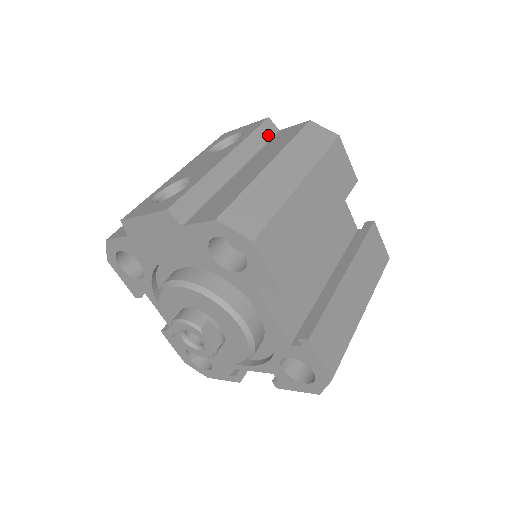
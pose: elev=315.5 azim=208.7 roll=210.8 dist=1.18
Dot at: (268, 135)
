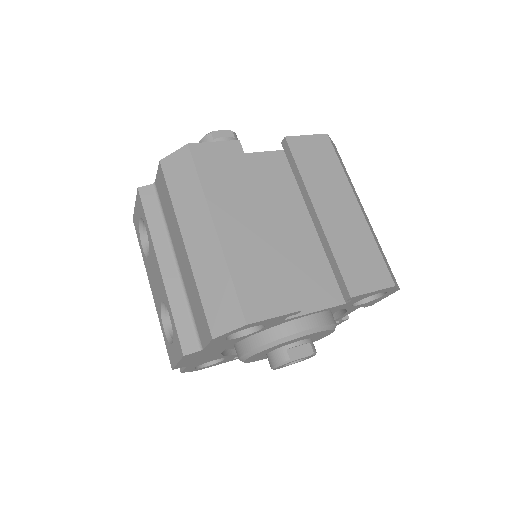
Dot at: (155, 201)
